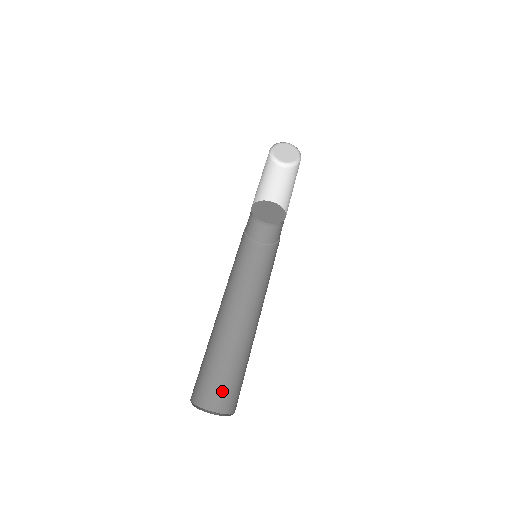
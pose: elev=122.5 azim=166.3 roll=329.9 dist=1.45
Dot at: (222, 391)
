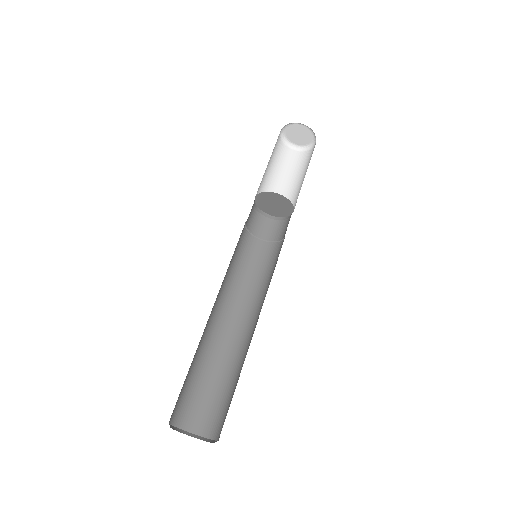
Dot at: (219, 414)
